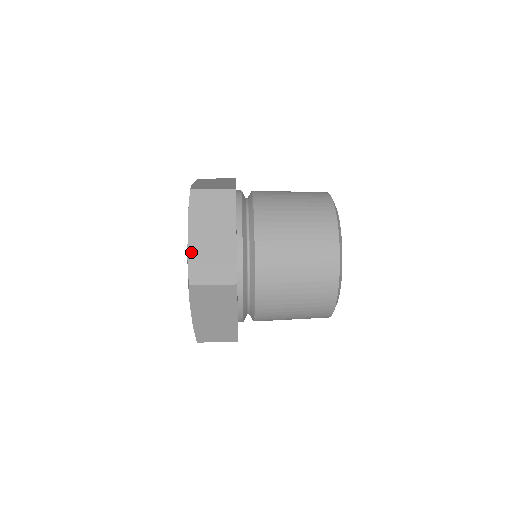
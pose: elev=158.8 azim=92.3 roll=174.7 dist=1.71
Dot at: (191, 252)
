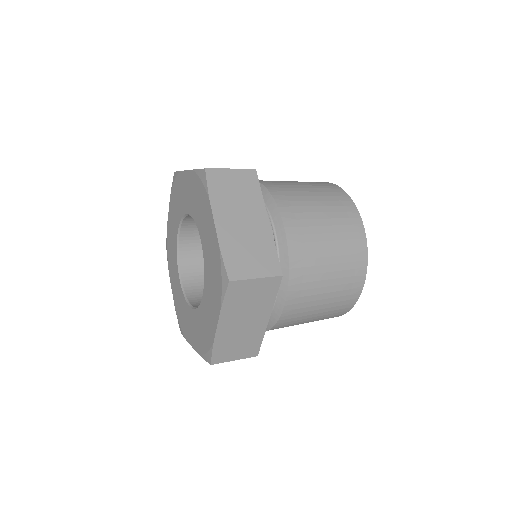
Dot at: (223, 241)
